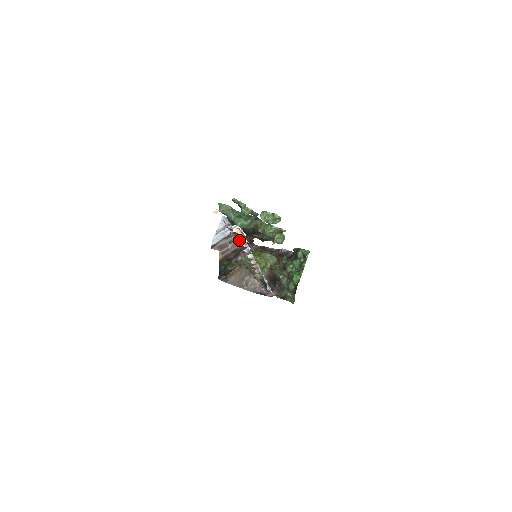
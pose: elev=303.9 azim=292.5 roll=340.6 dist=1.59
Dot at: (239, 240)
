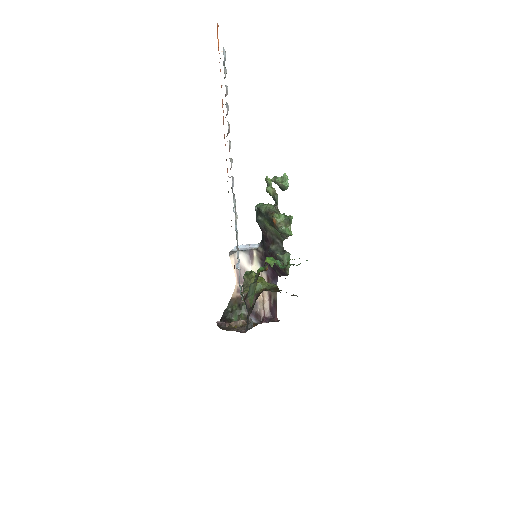
Dot at: occluded
